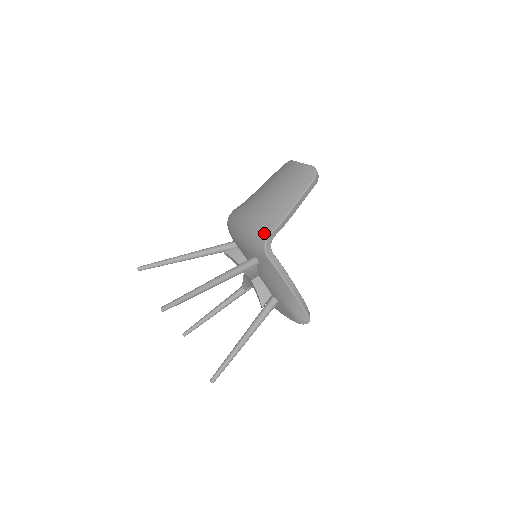
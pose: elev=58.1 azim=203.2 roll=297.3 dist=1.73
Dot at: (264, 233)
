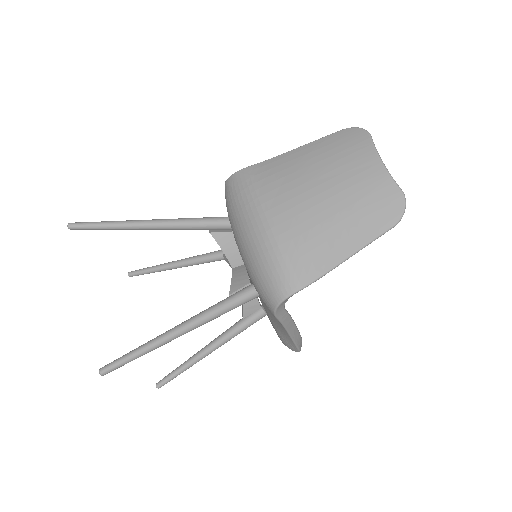
Dot at: (282, 288)
